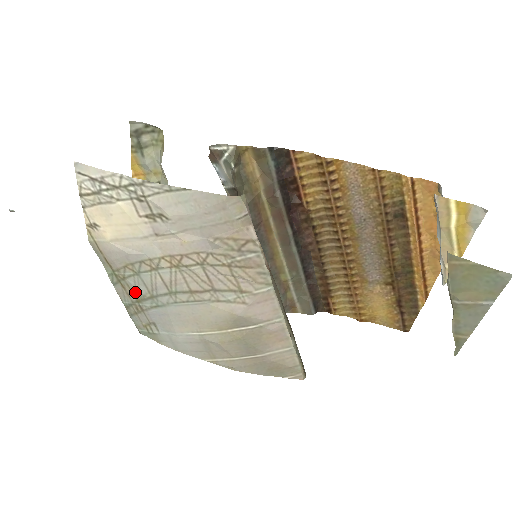
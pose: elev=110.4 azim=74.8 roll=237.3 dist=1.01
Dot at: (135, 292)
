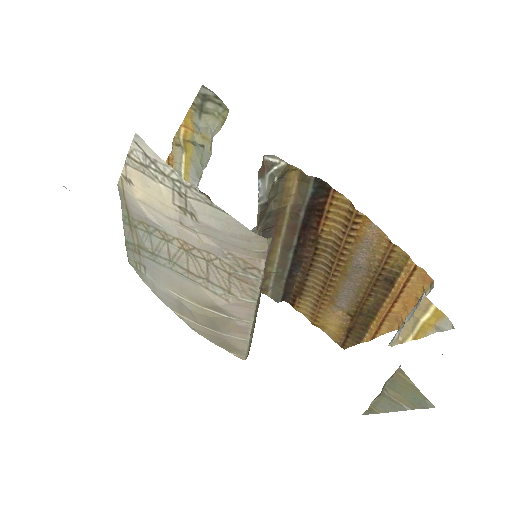
Dot at: (140, 240)
